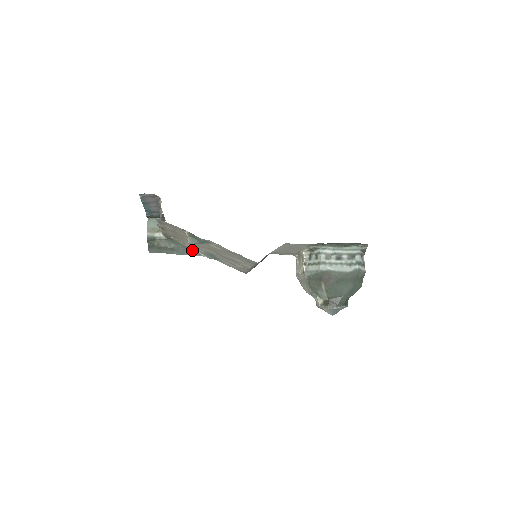
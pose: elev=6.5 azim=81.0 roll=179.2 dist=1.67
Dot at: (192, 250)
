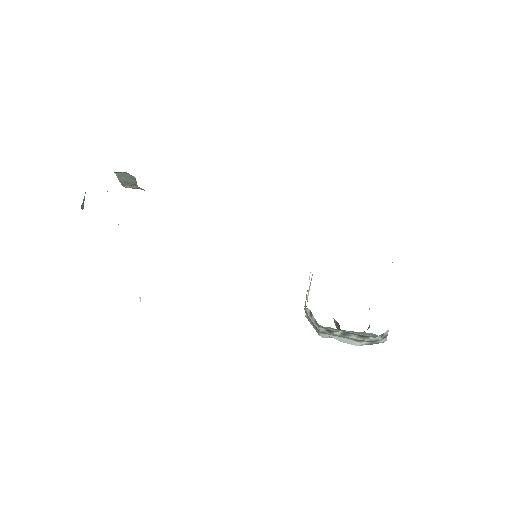
Dot at: occluded
